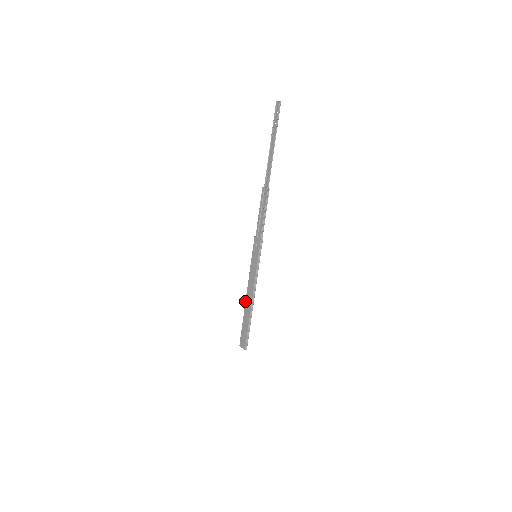
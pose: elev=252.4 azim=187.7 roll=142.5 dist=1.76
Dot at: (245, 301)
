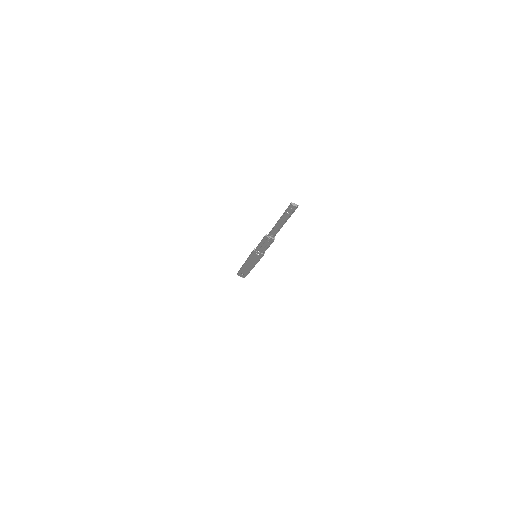
Dot at: (243, 266)
